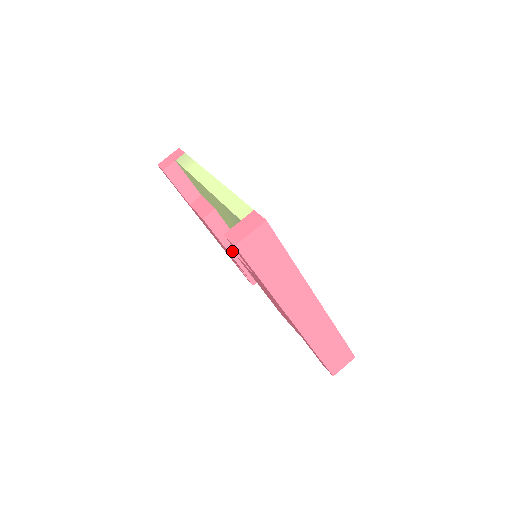
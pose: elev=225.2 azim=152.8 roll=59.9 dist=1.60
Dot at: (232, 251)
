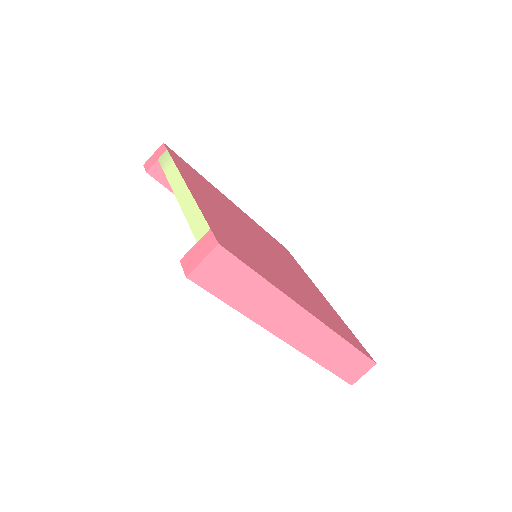
Dot at: occluded
